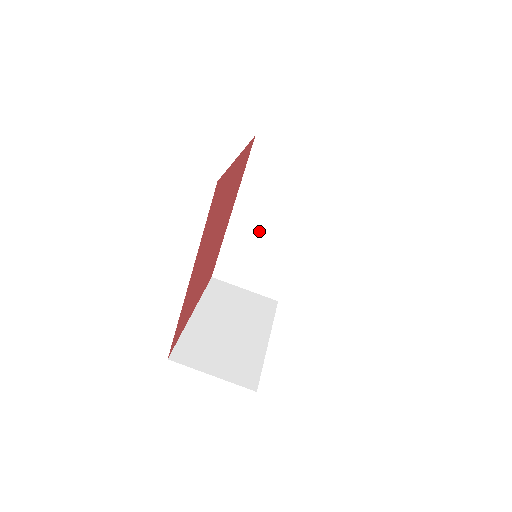
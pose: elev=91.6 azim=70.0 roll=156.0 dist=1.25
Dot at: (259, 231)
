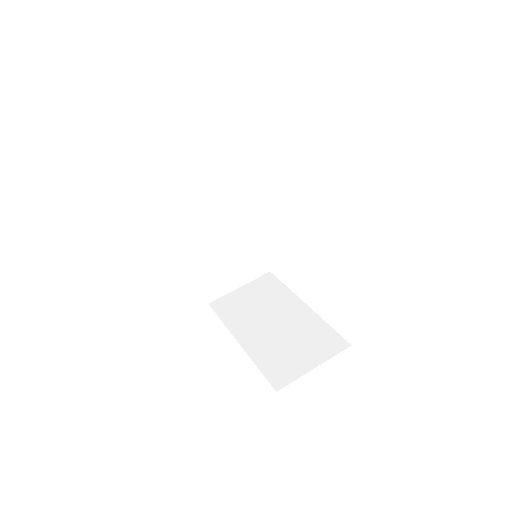
Dot at: (218, 235)
